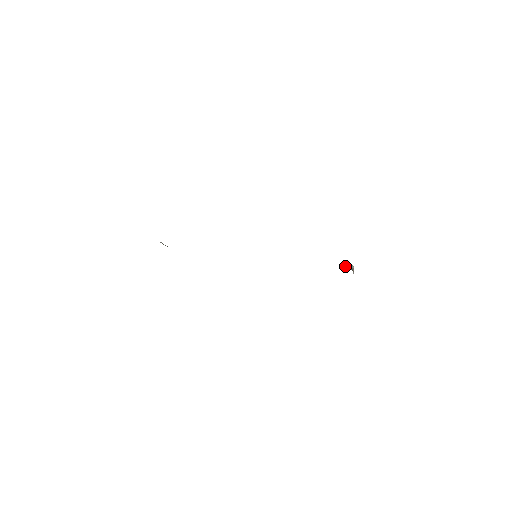
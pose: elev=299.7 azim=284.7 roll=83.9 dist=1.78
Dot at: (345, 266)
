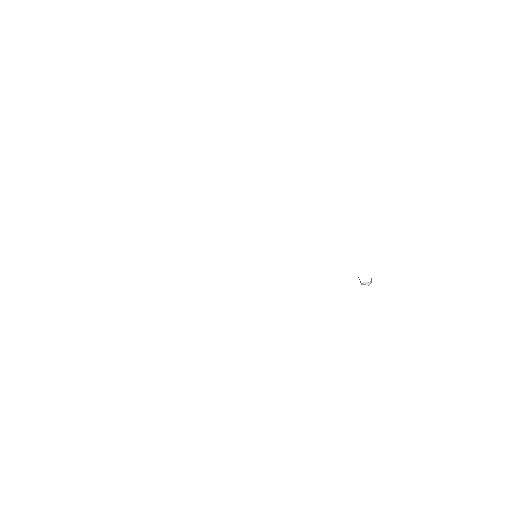
Dot at: occluded
